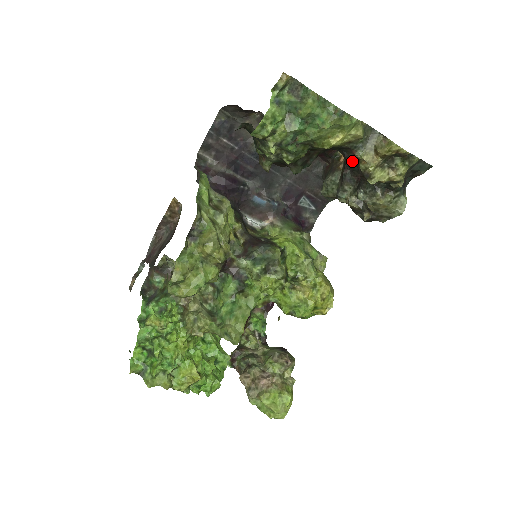
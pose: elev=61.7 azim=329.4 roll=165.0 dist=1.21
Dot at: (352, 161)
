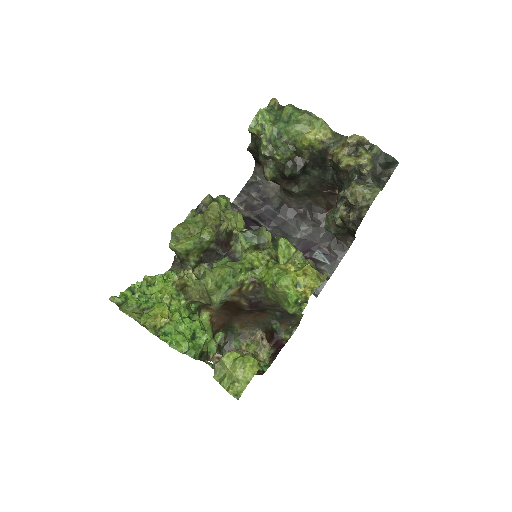
Dot at: (339, 180)
